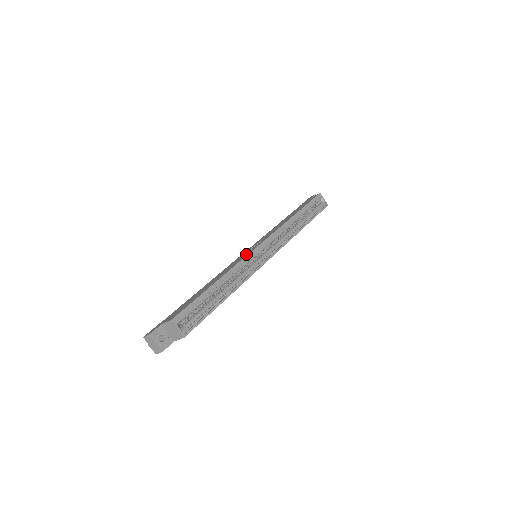
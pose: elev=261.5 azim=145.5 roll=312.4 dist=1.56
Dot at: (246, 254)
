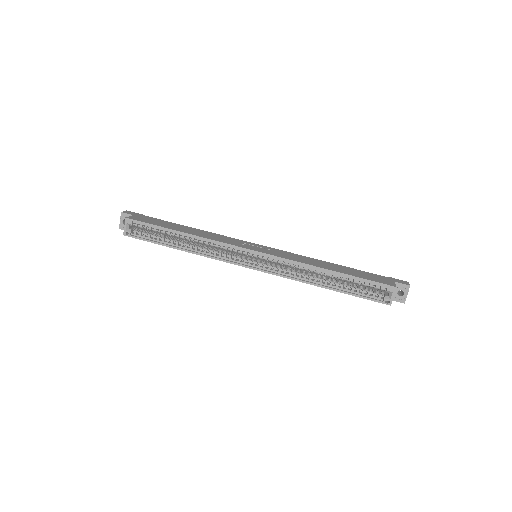
Dot at: (237, 244)
